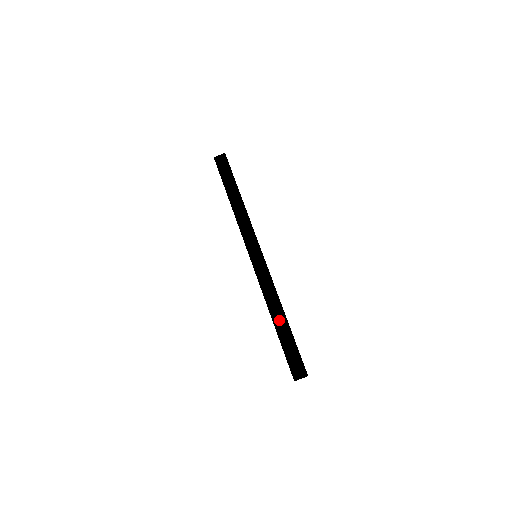
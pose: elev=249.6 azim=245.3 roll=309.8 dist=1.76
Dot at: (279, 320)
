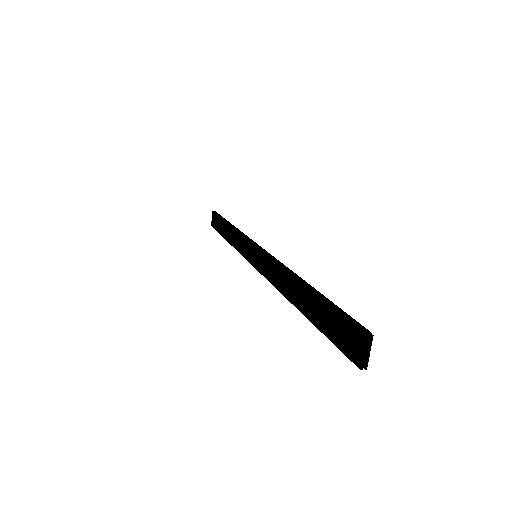
Dot at: (298, 295)
